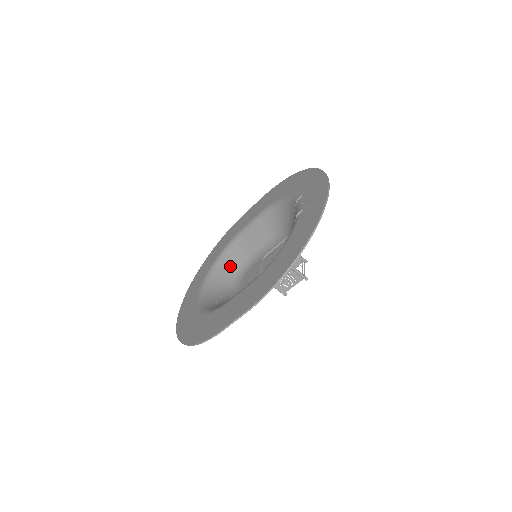
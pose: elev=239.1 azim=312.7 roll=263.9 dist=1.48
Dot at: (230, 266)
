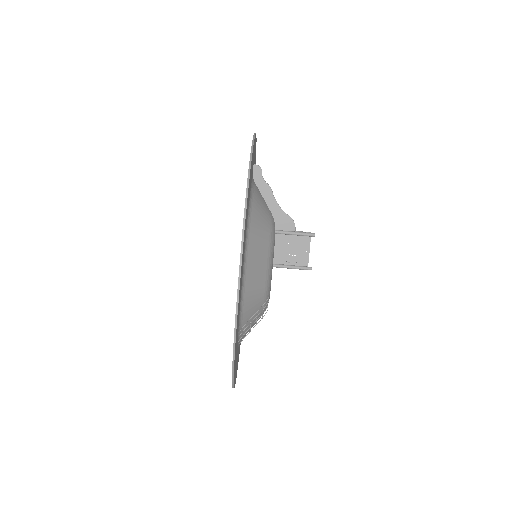
Dot at: occluded
